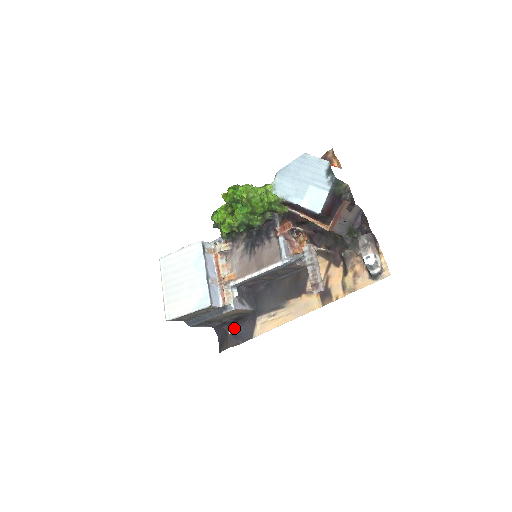
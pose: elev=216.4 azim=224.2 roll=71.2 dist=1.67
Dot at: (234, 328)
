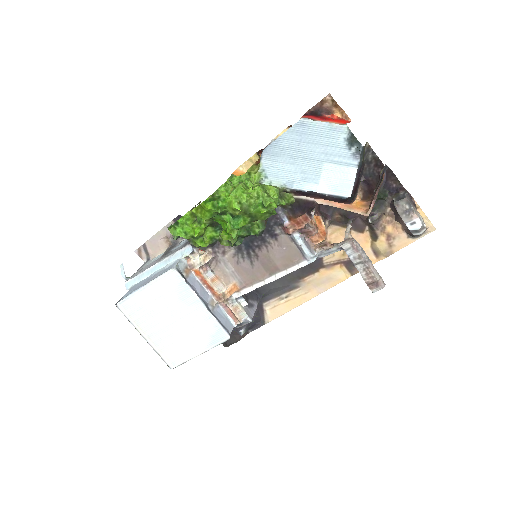
Dot at: (245, 328)
